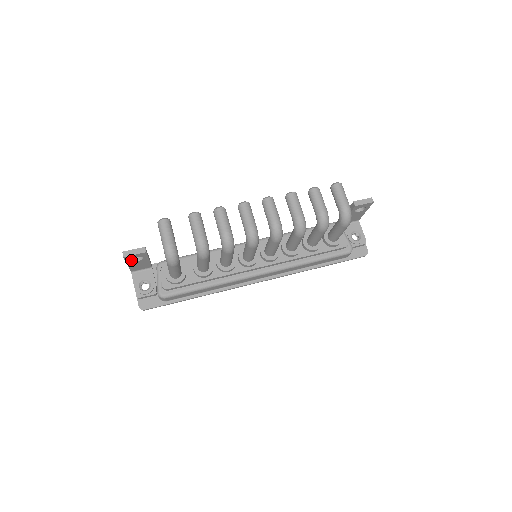
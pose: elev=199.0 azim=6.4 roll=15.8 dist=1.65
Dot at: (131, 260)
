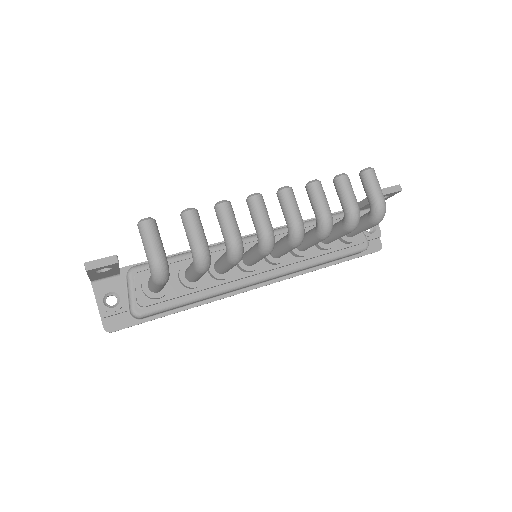
Dot at: (95, 271)
